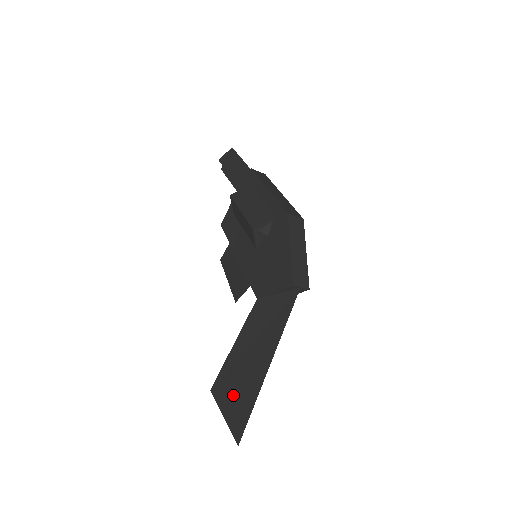
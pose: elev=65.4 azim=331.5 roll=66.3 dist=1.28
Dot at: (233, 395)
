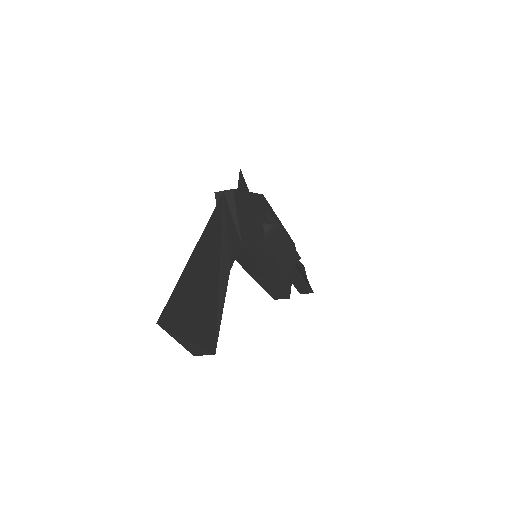
Dot at: occluded
